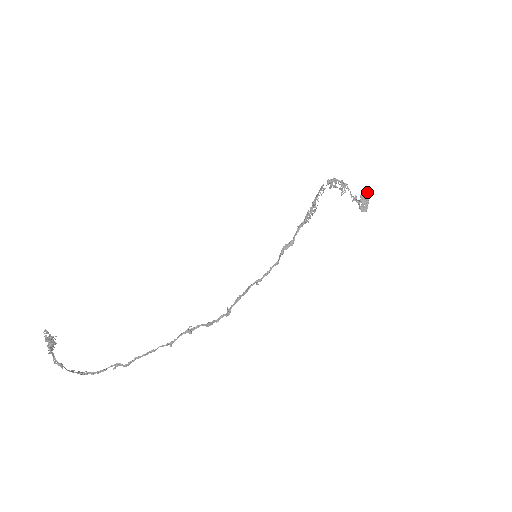
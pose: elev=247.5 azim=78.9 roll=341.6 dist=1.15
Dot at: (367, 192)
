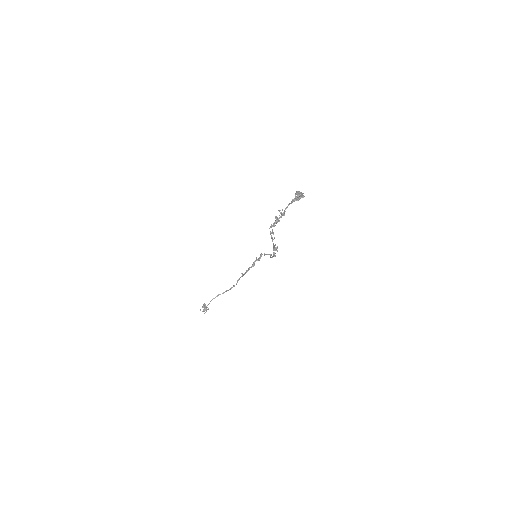
Dot at: occluded
